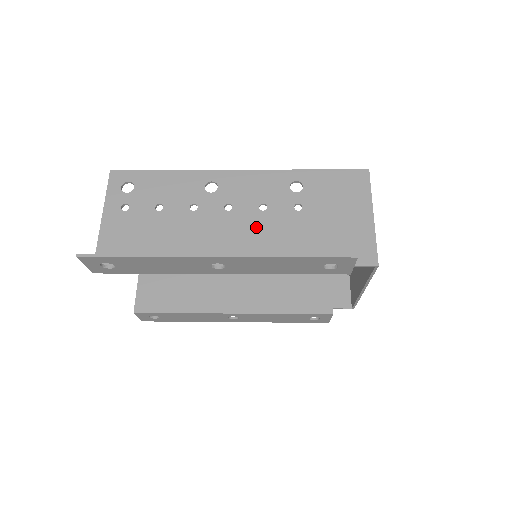
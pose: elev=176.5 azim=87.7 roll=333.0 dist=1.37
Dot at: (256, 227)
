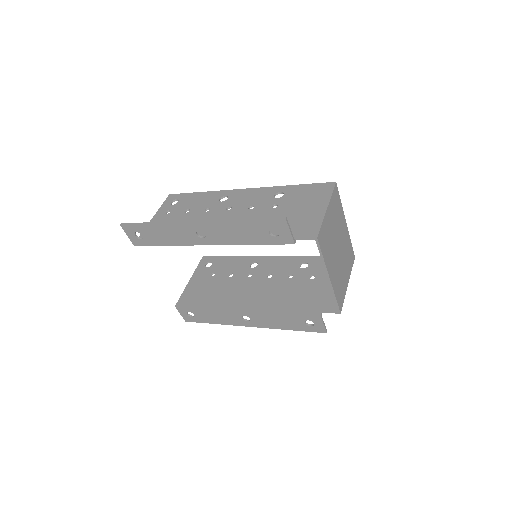
Dot at: occluded
